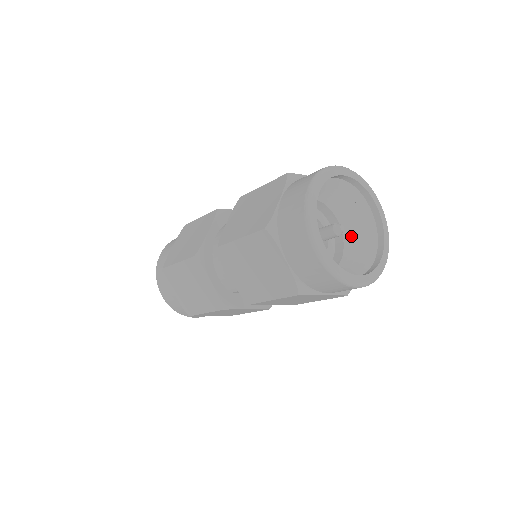
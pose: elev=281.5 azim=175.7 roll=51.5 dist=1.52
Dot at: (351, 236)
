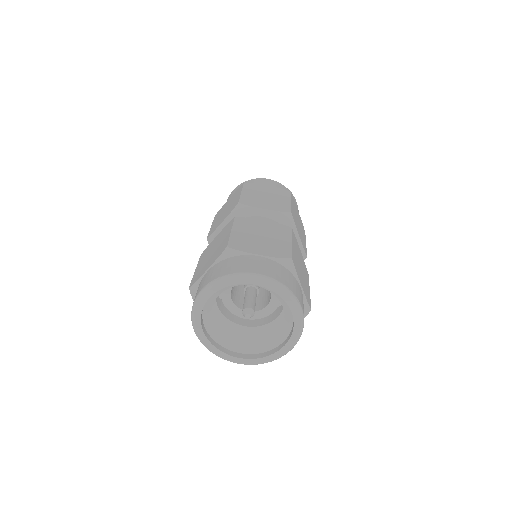
Dot at: occluded
